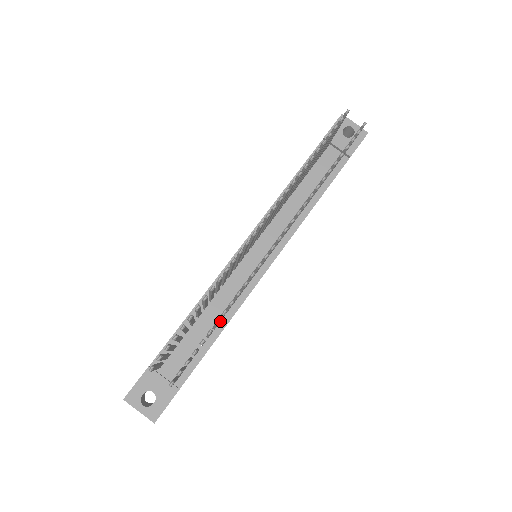
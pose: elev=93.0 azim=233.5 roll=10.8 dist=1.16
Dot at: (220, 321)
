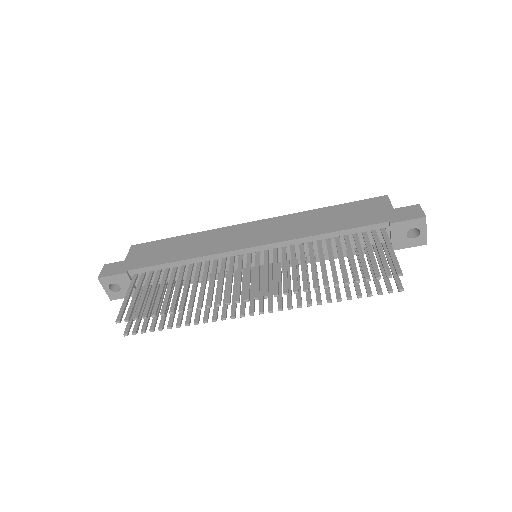
Dot at: occluded
